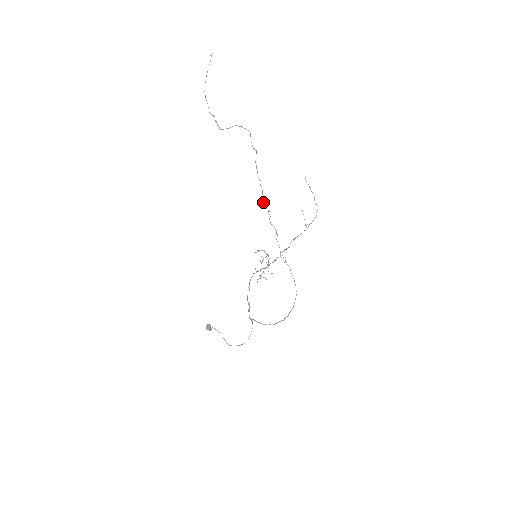
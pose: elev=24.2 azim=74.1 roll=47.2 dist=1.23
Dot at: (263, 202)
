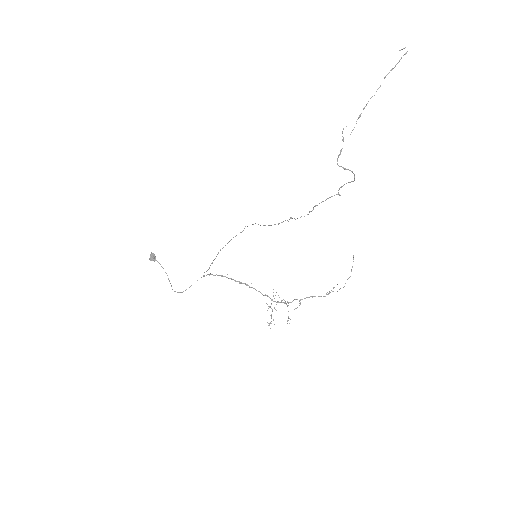
Dot at: (297, 218)
